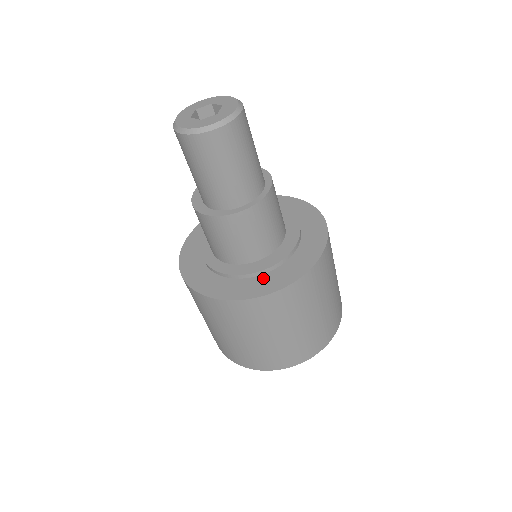
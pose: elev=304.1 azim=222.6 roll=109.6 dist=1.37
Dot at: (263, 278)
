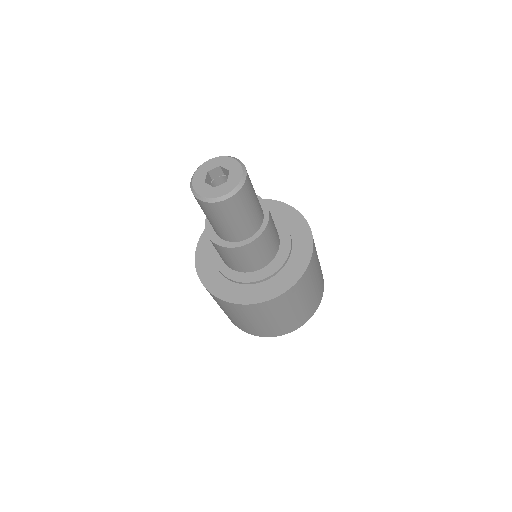
Dot at: (265, 285)
